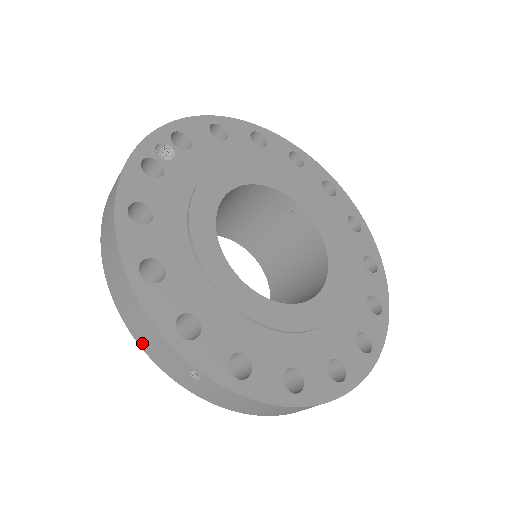
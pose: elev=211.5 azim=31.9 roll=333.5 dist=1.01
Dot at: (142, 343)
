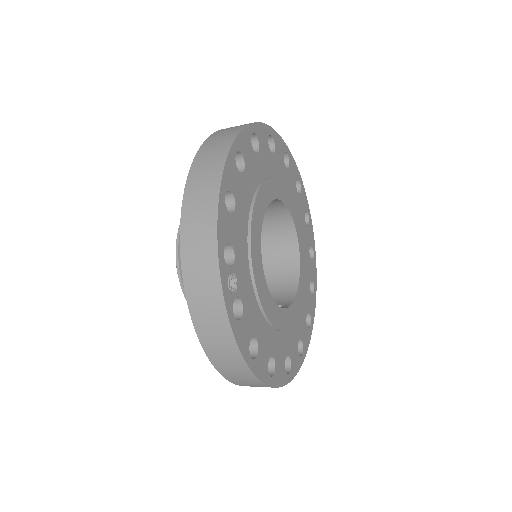
Dot at: occluded
